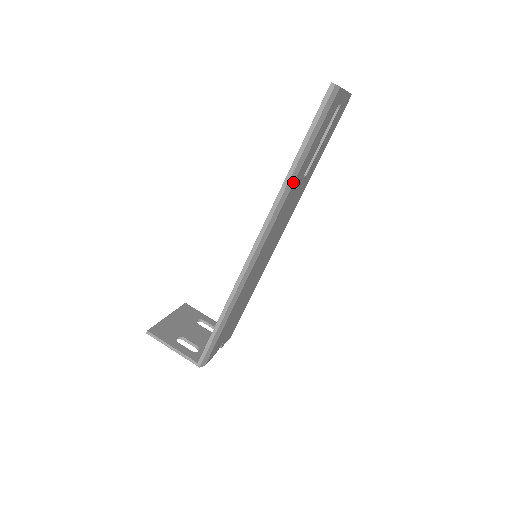
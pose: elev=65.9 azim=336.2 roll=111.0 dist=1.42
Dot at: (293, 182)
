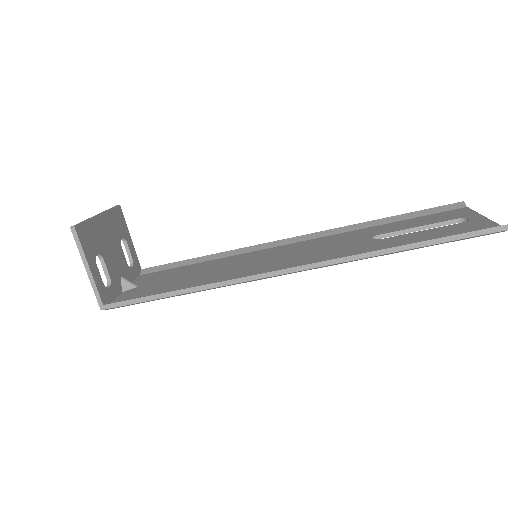
Dot at: occluded
